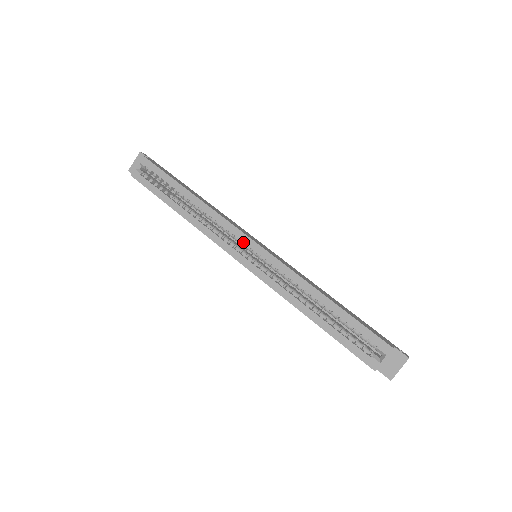
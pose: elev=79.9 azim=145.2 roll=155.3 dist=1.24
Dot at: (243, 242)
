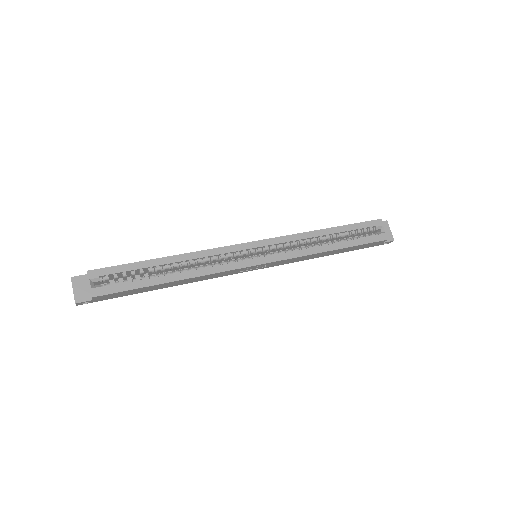
Dot at: (244, 251)
